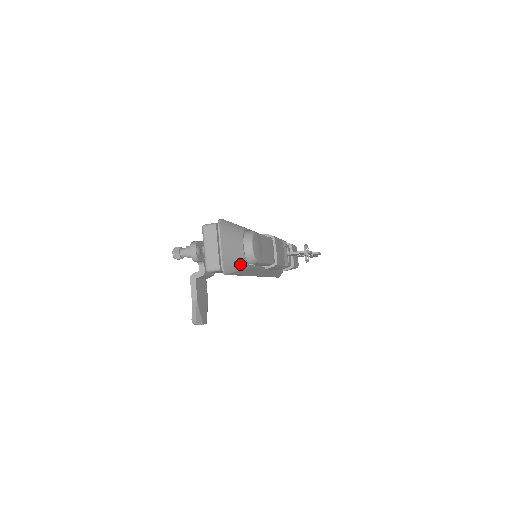
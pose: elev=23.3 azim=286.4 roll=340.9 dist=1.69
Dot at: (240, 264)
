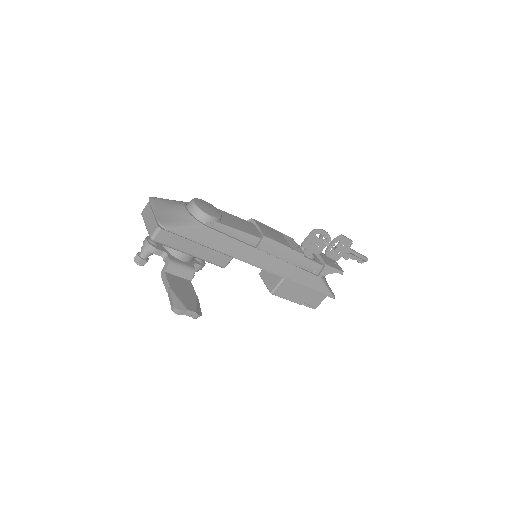
Dot at: (187, 221)
